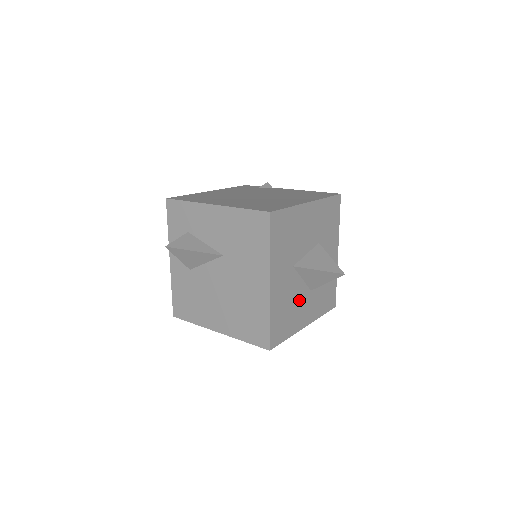
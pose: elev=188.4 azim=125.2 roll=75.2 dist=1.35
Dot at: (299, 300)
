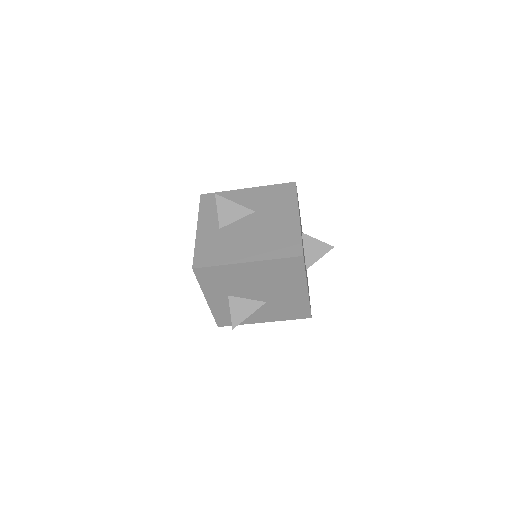
Dot at: occluded
